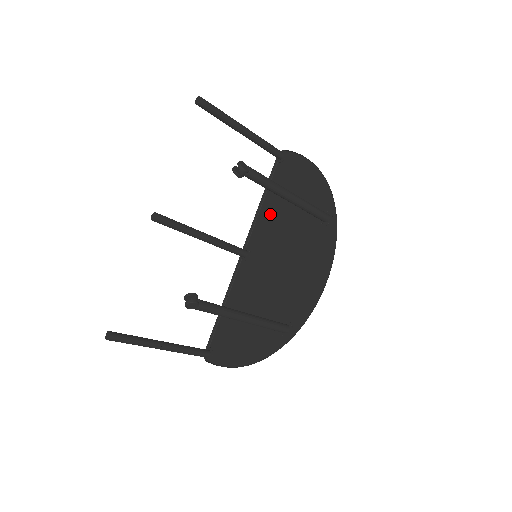
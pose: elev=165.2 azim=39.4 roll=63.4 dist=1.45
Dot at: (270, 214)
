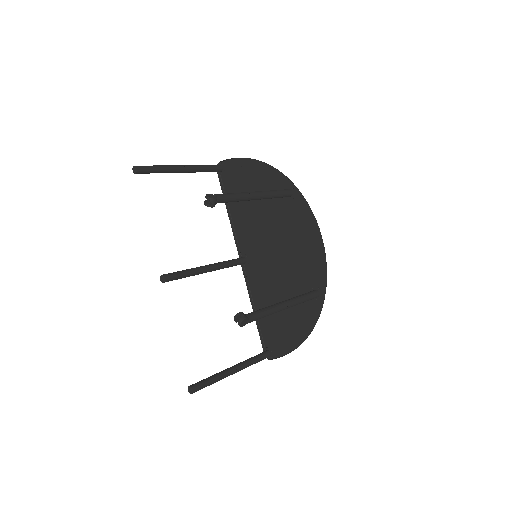
Dot at: (242, 218)
